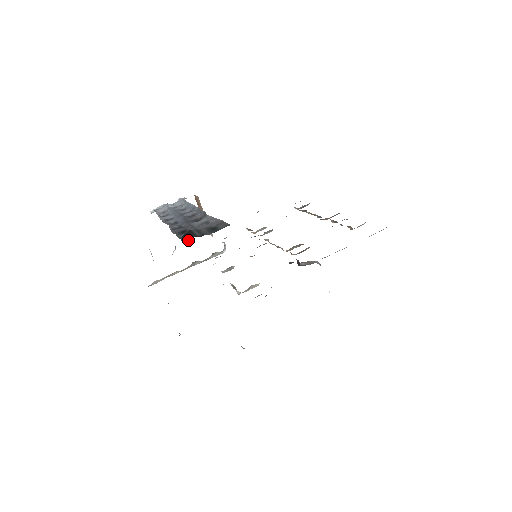
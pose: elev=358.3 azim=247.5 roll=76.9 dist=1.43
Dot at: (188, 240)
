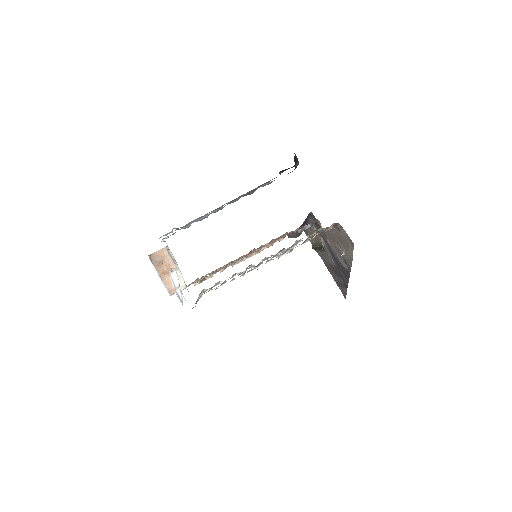
Dot at: (295, 166)
